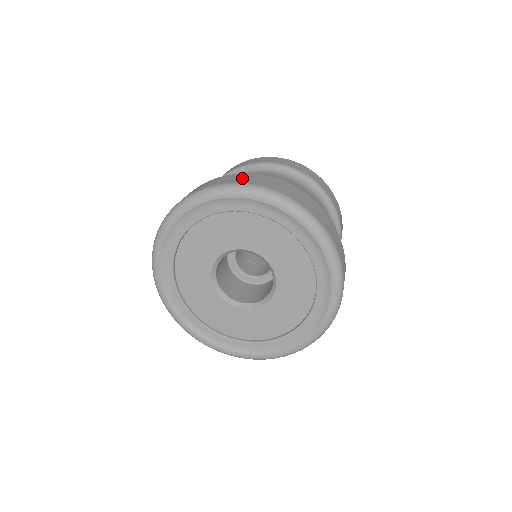
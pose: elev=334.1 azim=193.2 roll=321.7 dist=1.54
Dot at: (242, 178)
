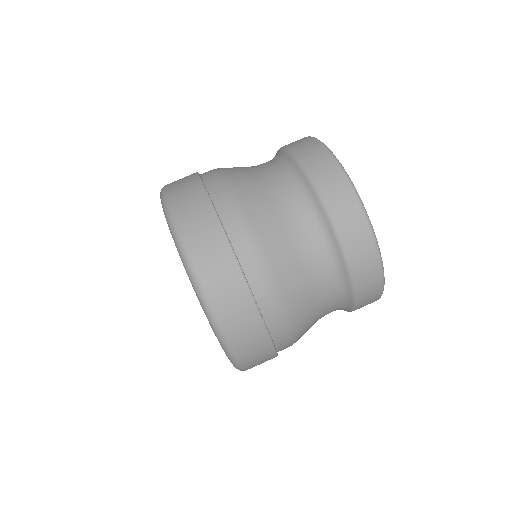
Dot at: (247, 338)
